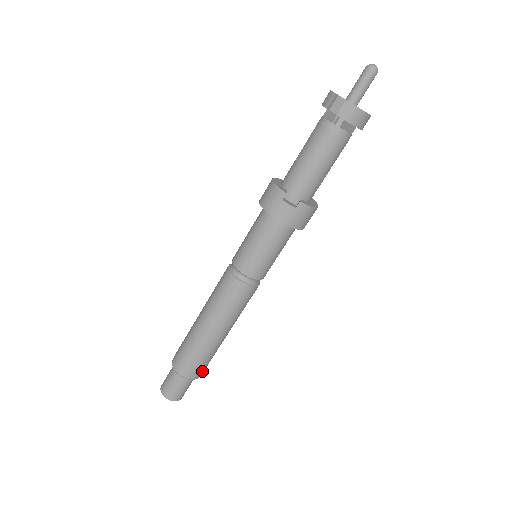
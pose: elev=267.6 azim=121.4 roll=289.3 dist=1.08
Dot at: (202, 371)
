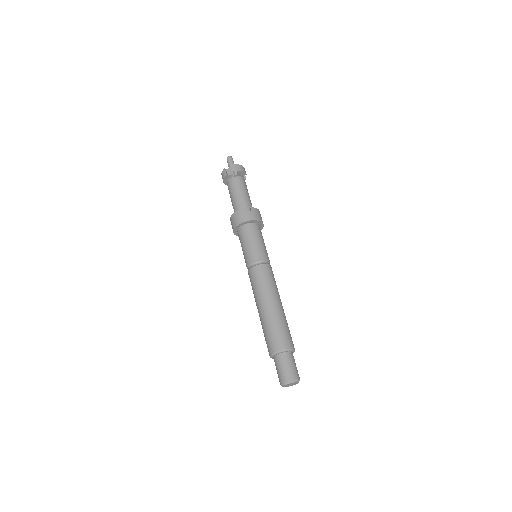
Dot at: (292, 342)
